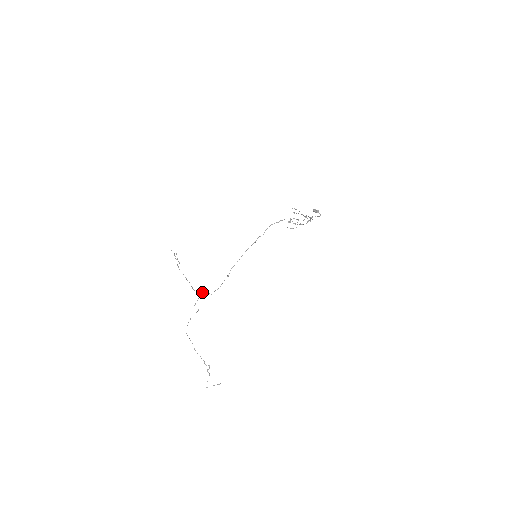
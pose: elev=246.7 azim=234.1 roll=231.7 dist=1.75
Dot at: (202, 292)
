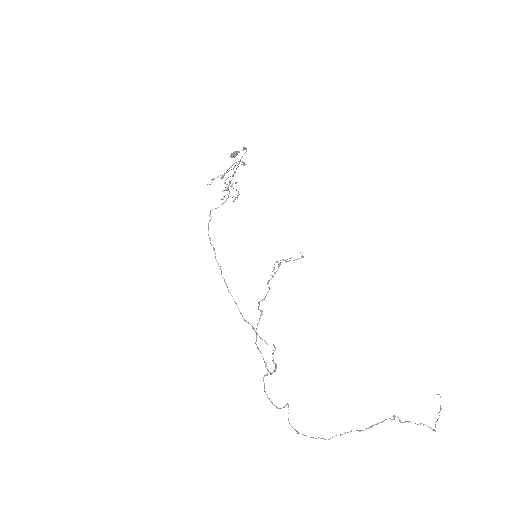
Dot at: occluded
